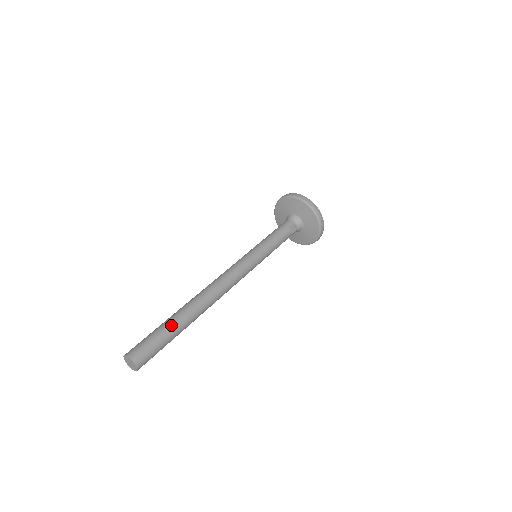
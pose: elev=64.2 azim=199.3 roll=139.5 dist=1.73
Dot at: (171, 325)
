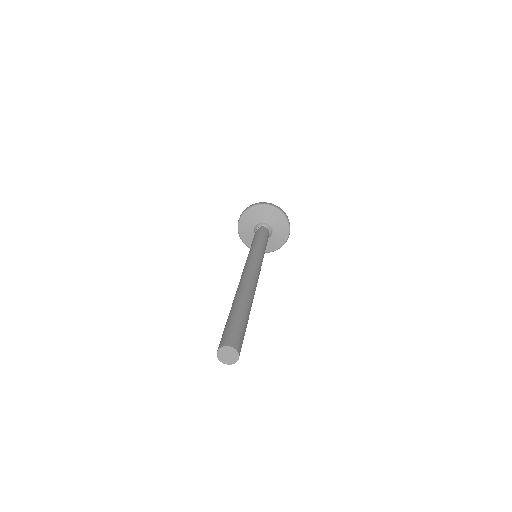
Dot at: occluded
